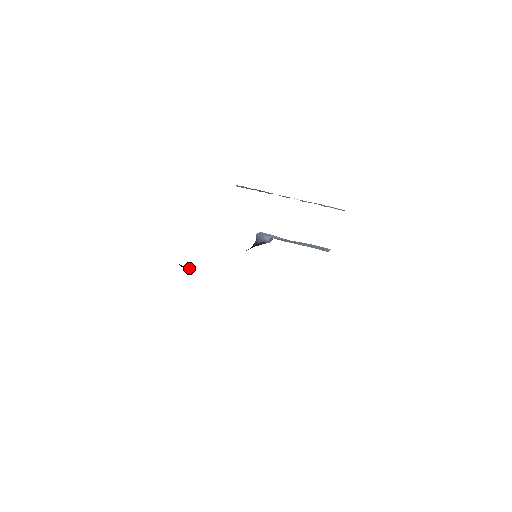
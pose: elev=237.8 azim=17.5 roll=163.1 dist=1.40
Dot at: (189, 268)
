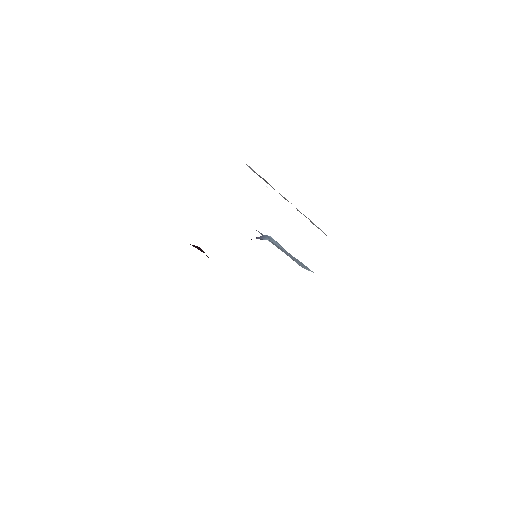
Dot at: (202, 251)
